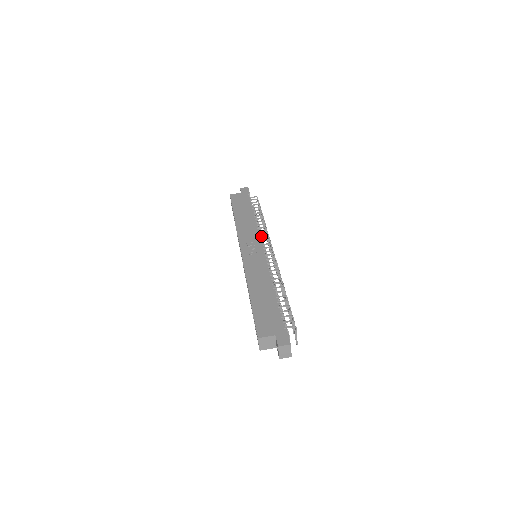
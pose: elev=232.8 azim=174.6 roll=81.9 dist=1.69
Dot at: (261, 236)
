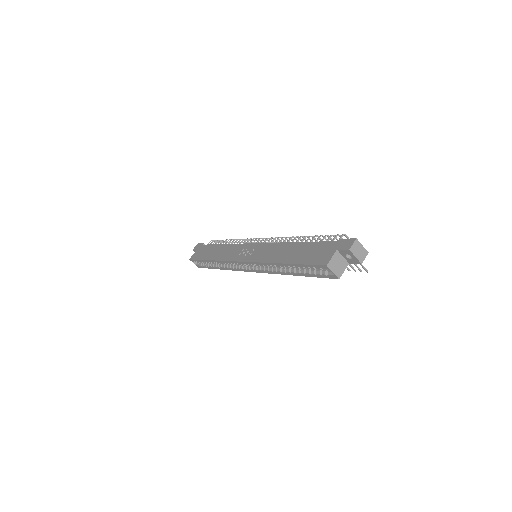
Dot at: occluded
